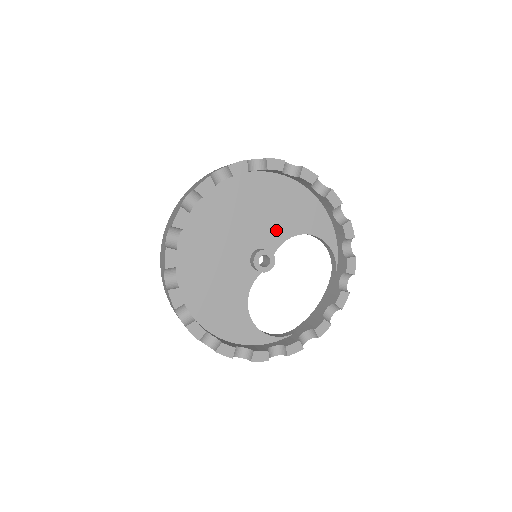
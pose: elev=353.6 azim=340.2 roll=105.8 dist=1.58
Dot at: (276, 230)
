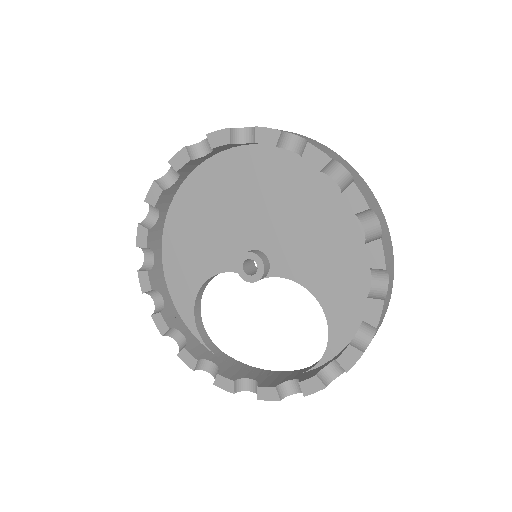
Dot at: (298, 261)
